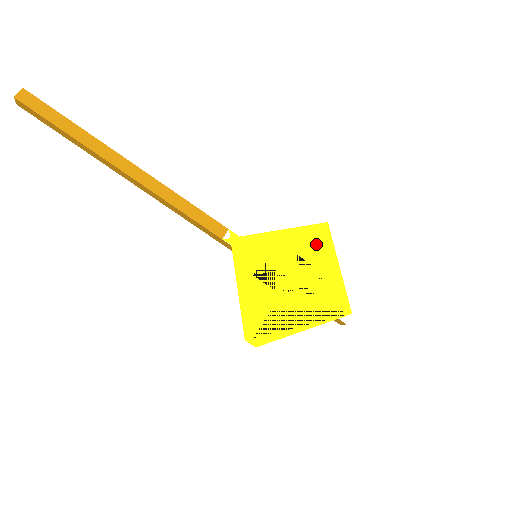
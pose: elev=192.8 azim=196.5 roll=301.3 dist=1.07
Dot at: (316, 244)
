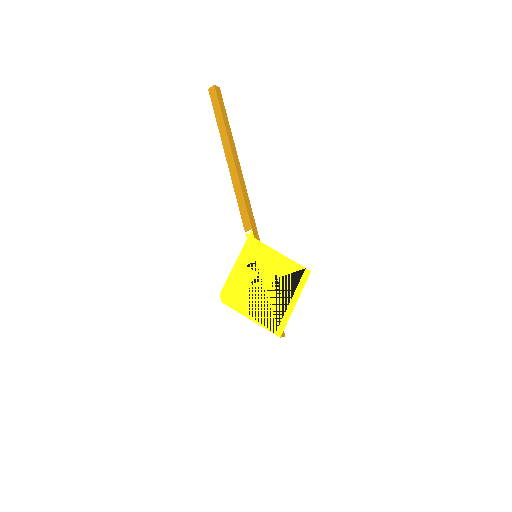
Dot at: (293, 278)
